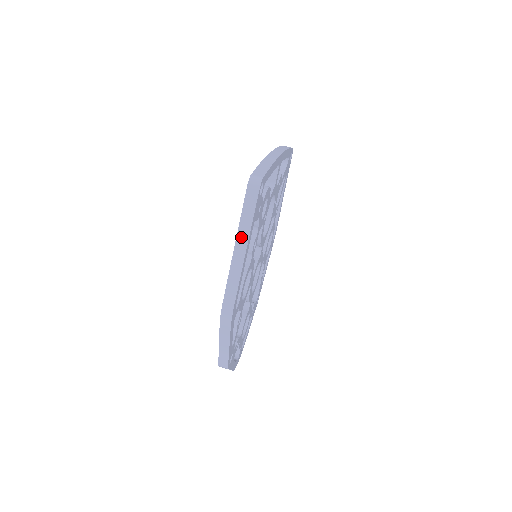
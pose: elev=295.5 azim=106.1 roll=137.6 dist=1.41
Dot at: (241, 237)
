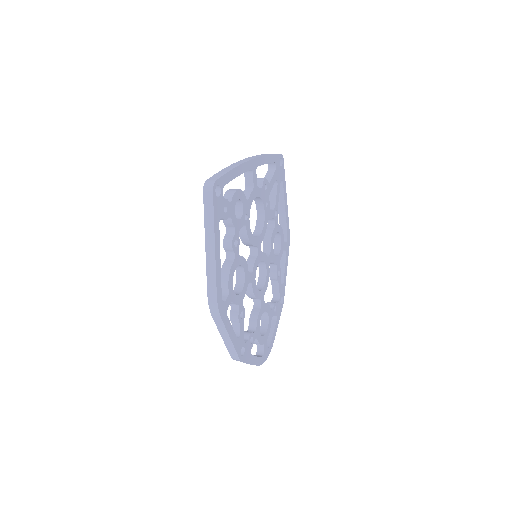
Dot at: (208, 235)
